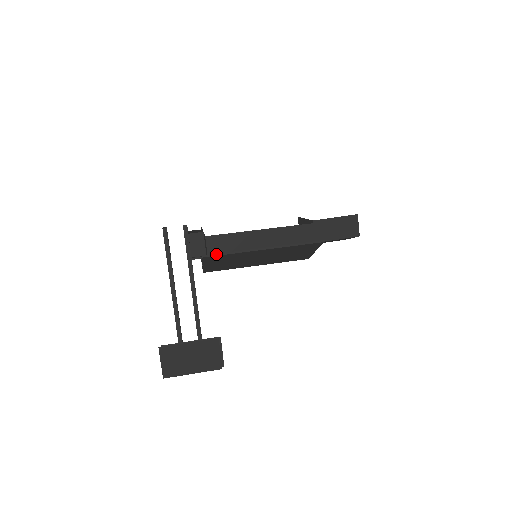
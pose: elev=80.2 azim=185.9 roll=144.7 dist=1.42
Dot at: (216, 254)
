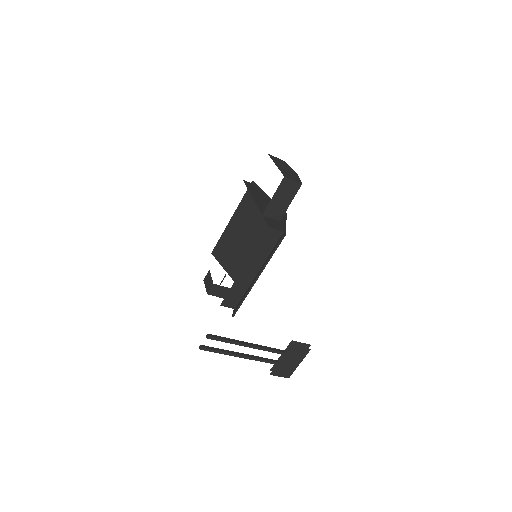
Dot at: (237, 308)
